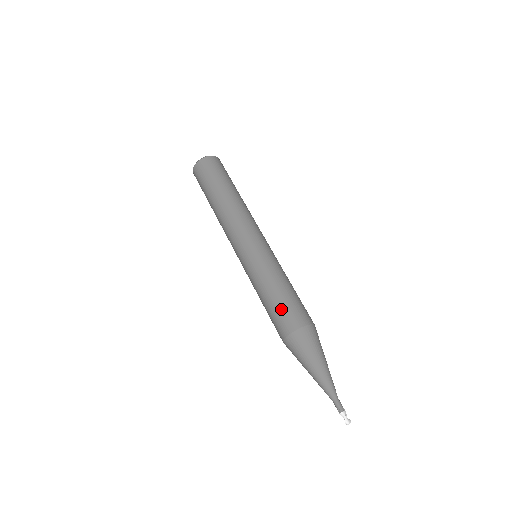
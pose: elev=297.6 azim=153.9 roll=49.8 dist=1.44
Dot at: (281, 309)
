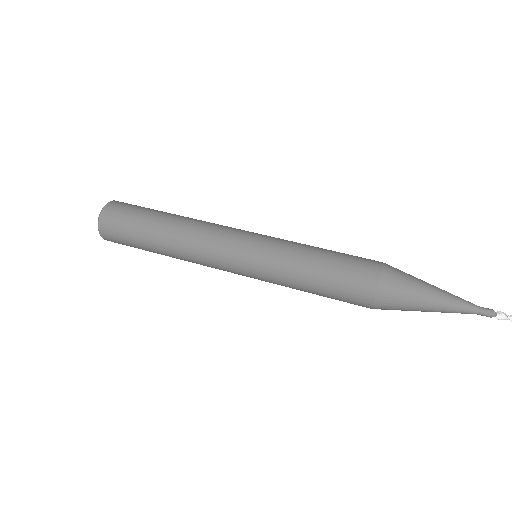
Dot at: (345, 265)
